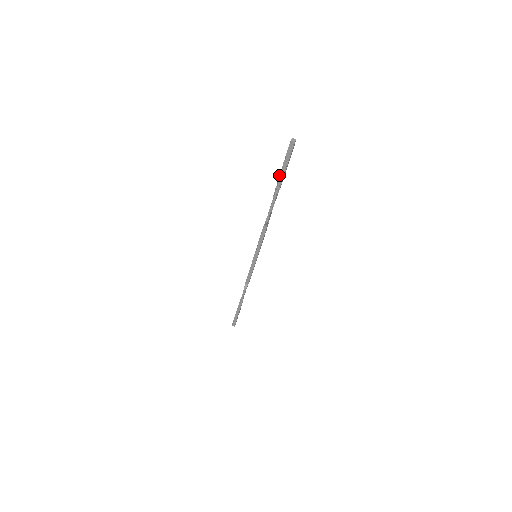
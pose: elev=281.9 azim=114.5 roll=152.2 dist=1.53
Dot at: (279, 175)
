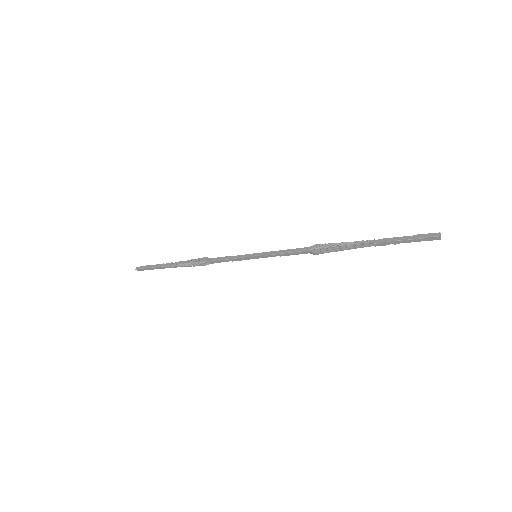
Dot at: (385, 241)
